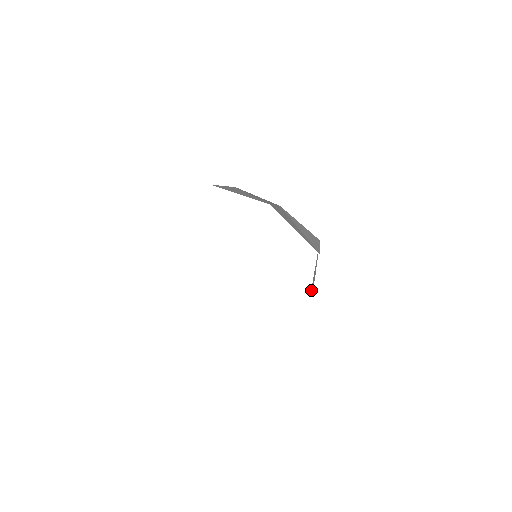
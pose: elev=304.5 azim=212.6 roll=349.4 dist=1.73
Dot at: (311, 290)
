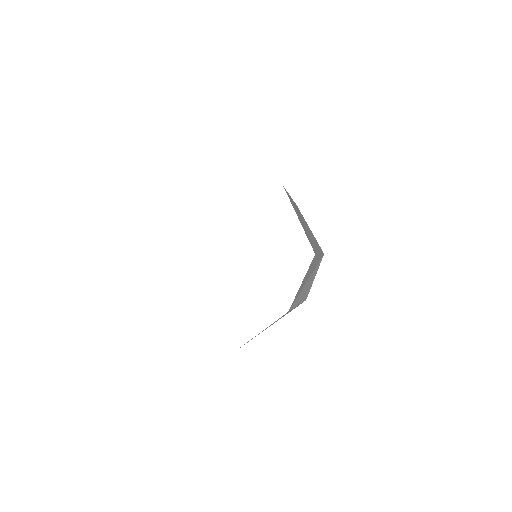
Dot at: (296, 302)
